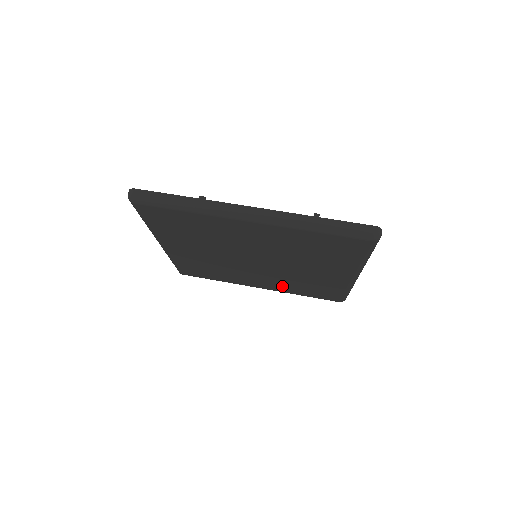
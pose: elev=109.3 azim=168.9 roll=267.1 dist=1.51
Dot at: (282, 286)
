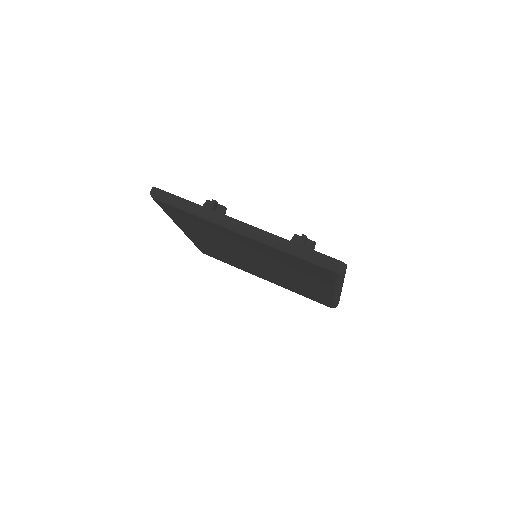
Dot at: (281, 283)
